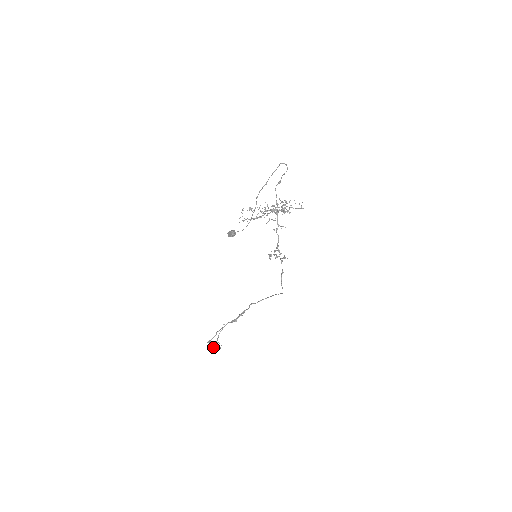
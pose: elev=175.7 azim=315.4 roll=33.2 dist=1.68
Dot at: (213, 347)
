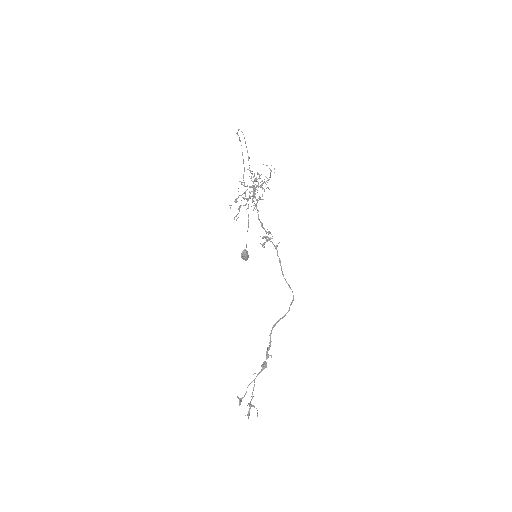
Dot at: (248, 413)
